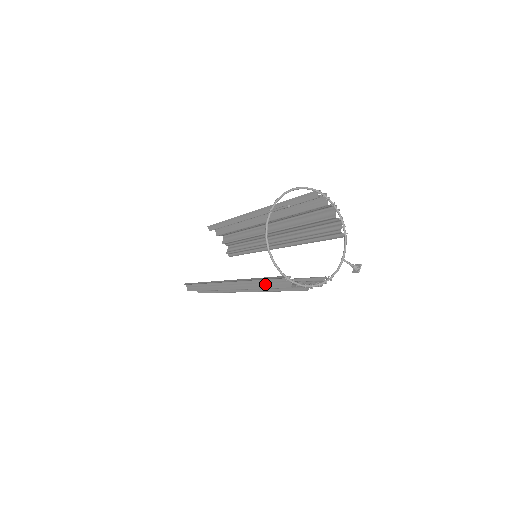
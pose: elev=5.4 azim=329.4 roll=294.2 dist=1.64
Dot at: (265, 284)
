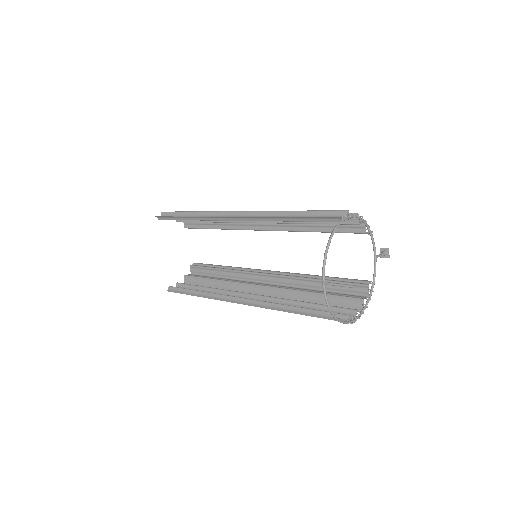
Dot at: occluded
